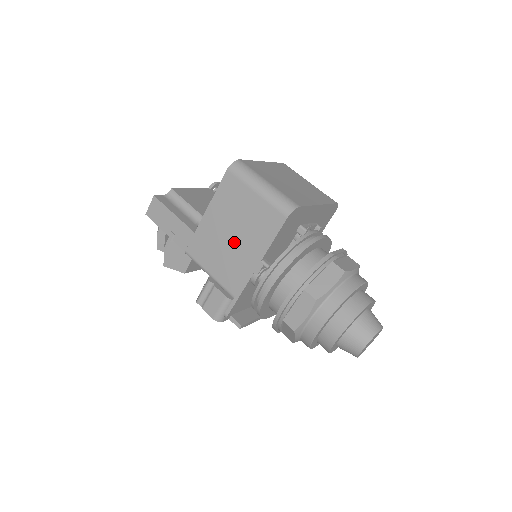
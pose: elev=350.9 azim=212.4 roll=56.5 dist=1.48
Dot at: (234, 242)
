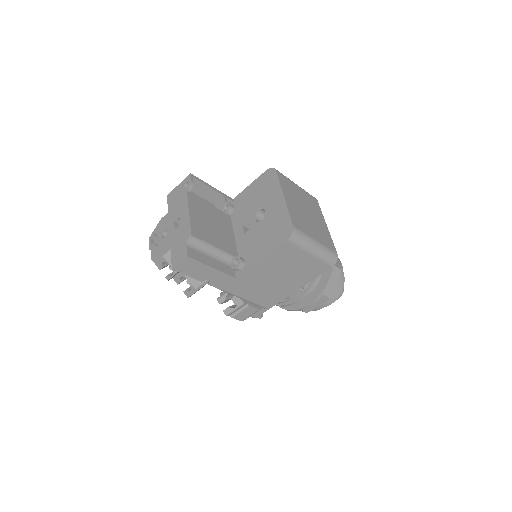
Dot at: (278, 282)
